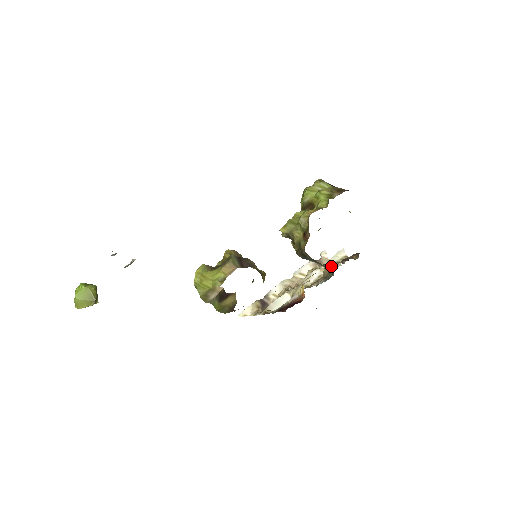
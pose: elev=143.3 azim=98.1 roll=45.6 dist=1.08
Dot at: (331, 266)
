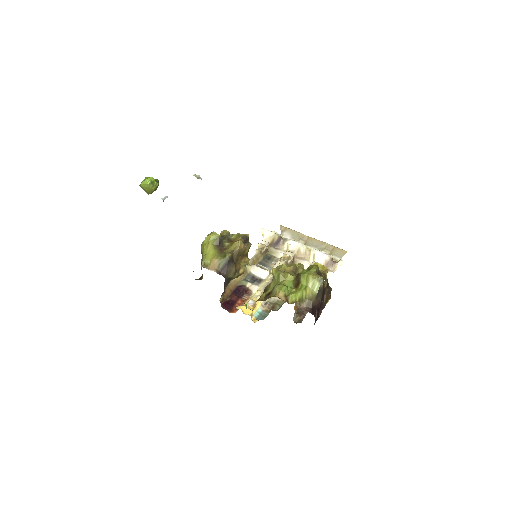
Dot at: occluded
